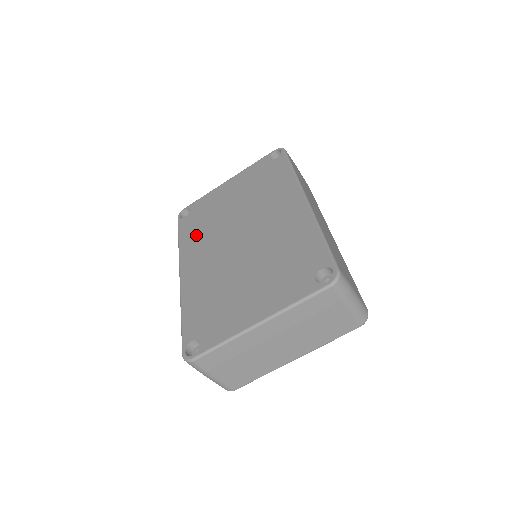
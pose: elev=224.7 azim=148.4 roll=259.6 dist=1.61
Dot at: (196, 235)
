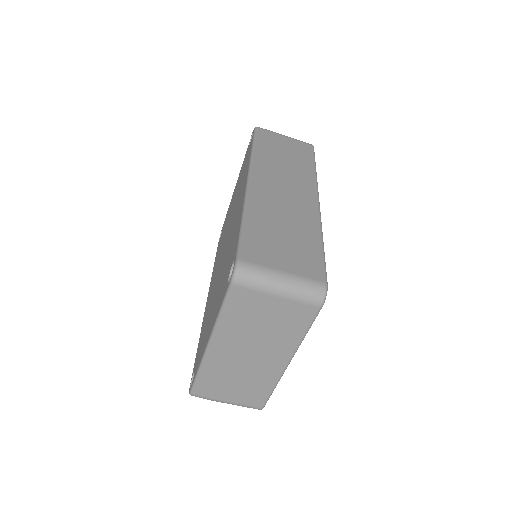
Dot at: (217, 256)
